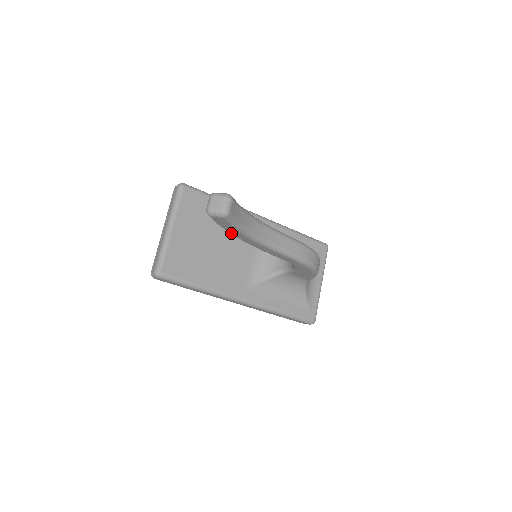
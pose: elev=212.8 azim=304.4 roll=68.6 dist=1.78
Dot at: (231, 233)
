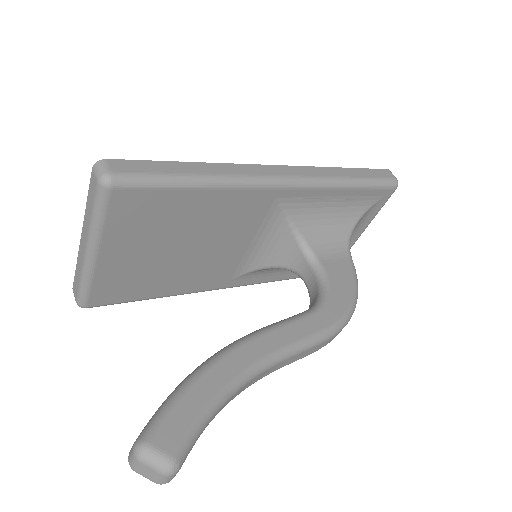
Dot at: occluded
